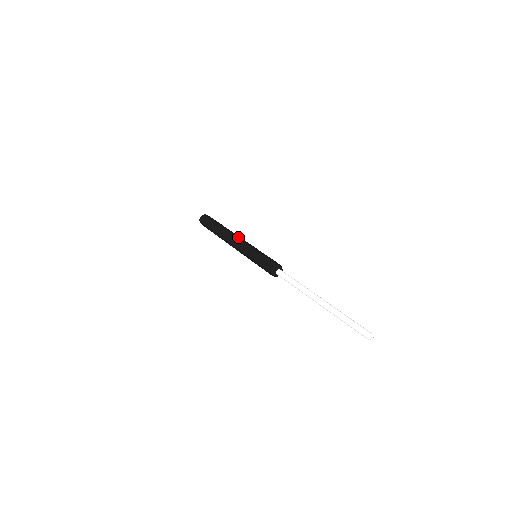
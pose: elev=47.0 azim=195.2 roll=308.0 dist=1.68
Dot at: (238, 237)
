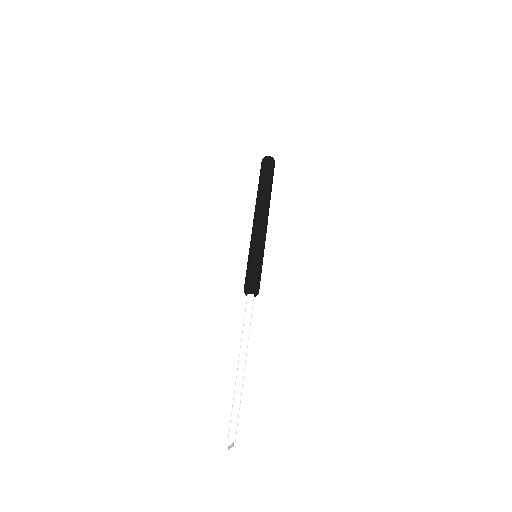
Dot at: (258, 219)
